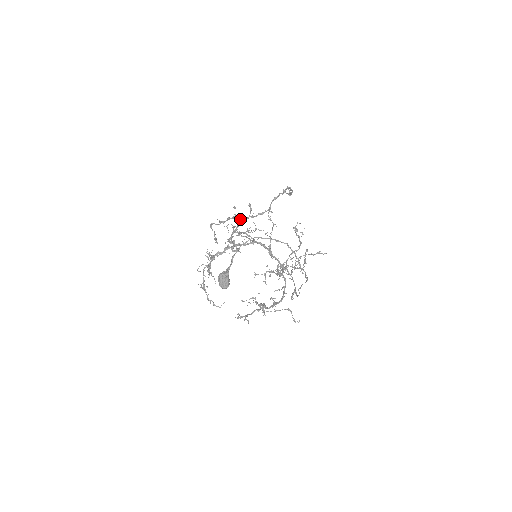
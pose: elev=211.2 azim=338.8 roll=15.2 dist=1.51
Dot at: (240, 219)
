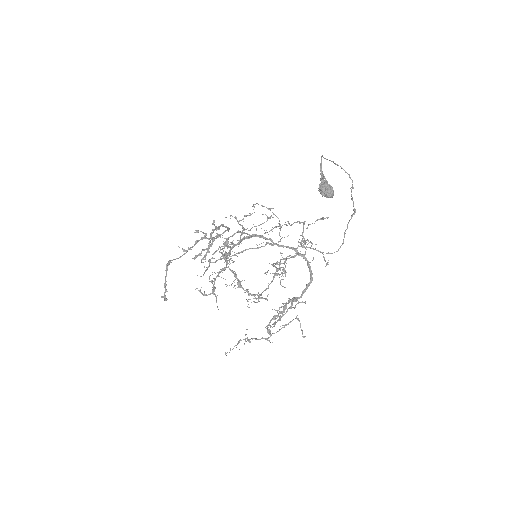
Dot at: (211, 237)
